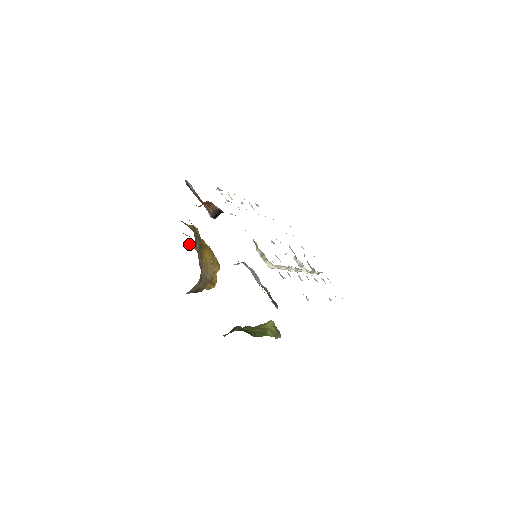
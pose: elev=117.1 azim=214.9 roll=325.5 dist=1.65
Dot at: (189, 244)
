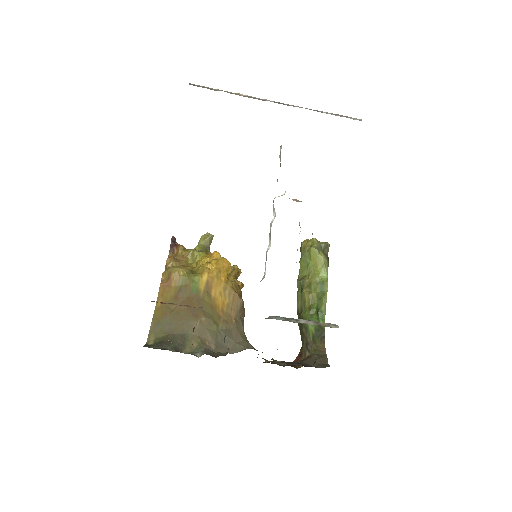
Dot at: (174, 252)
